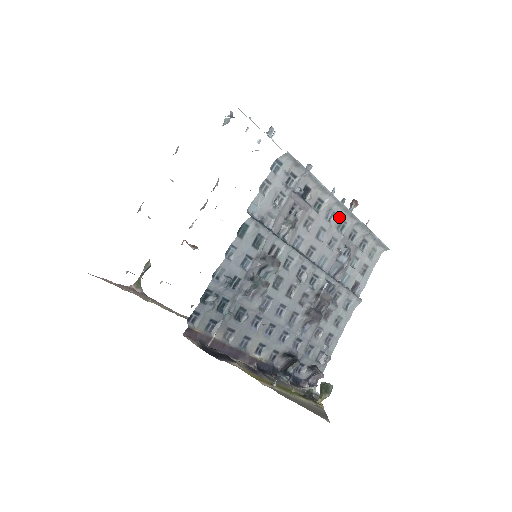
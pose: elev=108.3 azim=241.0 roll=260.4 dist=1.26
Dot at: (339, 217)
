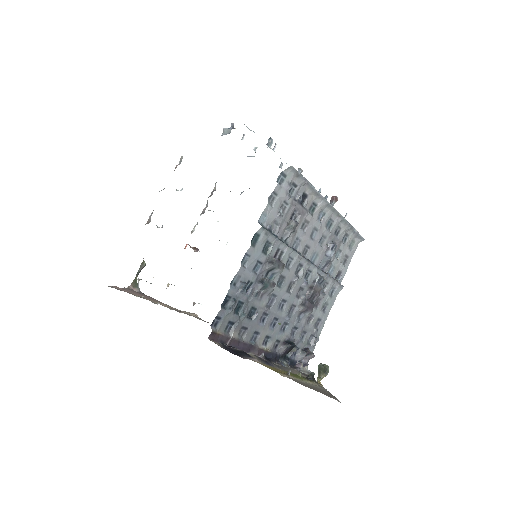
Dot at: (328, 217)
